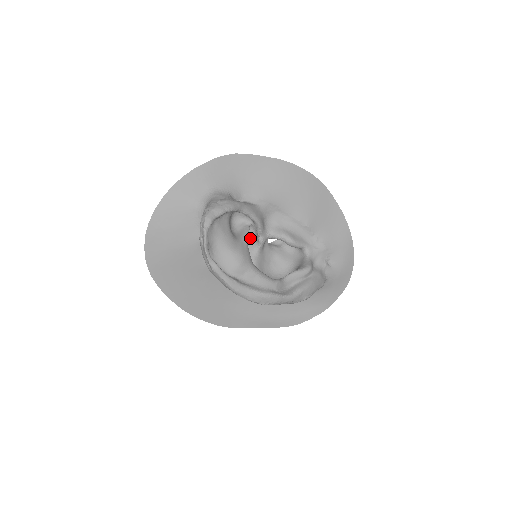
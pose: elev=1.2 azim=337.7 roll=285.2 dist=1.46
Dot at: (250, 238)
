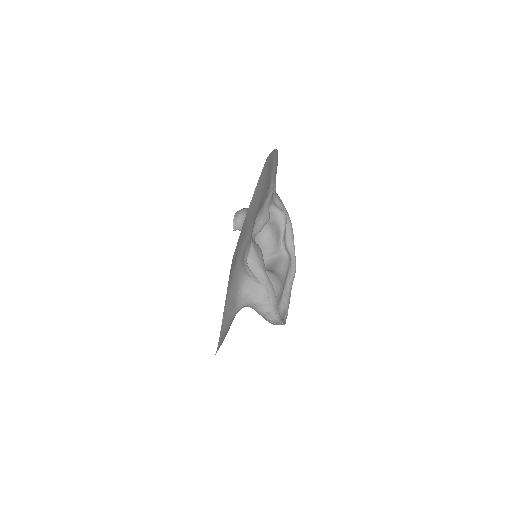
Dot at: occluded
